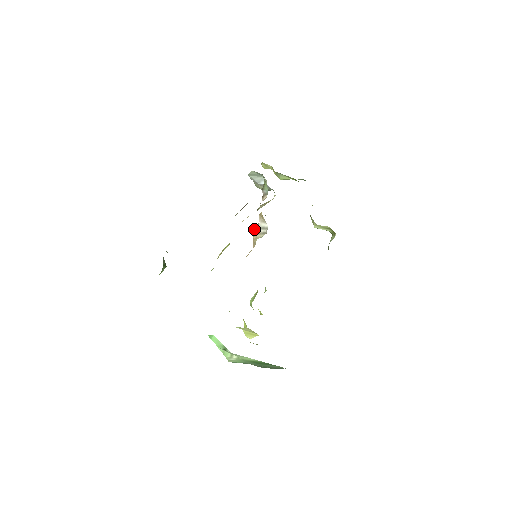
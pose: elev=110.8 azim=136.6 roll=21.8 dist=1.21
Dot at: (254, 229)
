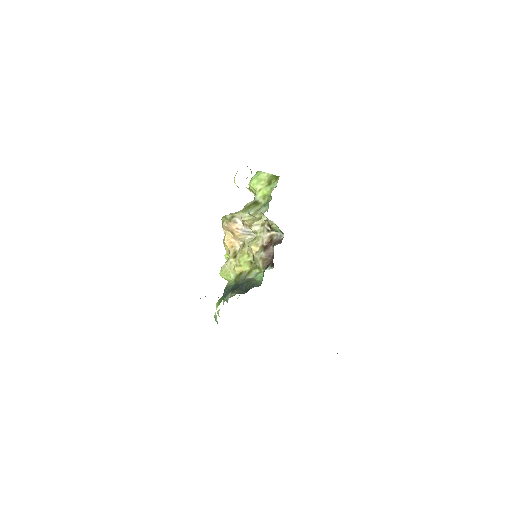
Dot at: (235, 230)
